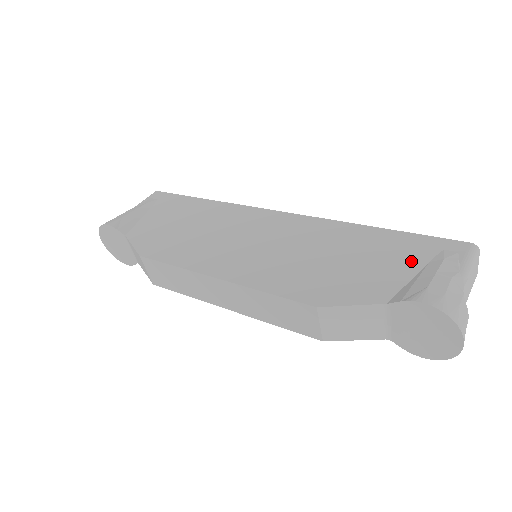
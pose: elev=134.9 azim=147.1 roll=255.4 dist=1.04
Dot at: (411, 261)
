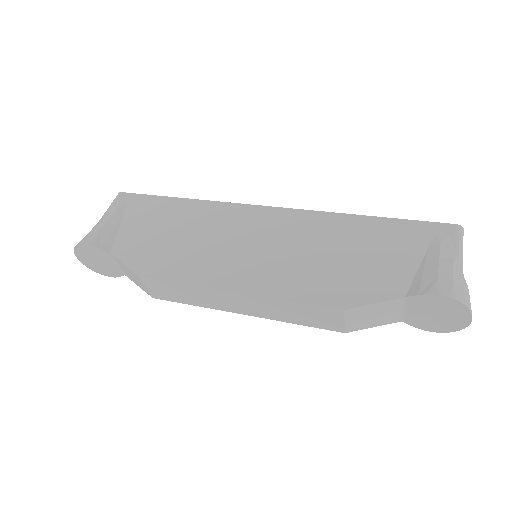
Dot at: (412, 250)
